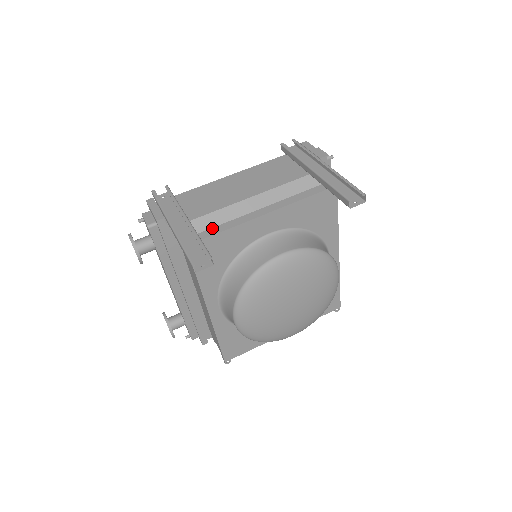
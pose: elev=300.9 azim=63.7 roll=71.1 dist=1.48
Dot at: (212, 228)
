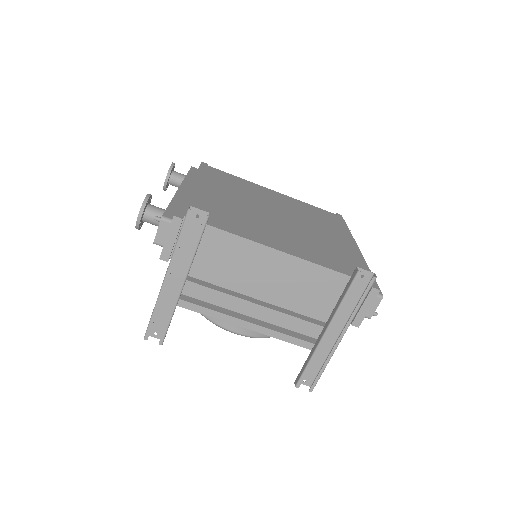
Dot at: (205, 287)
